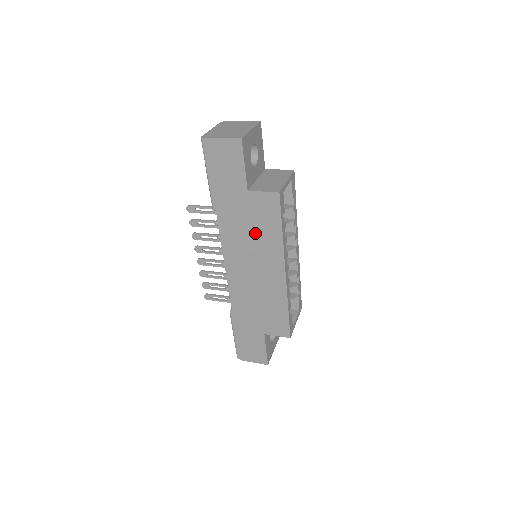
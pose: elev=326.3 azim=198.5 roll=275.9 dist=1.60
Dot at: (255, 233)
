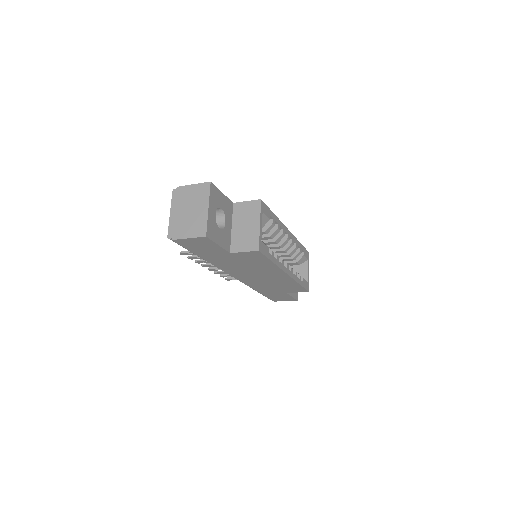
Dot at: (250, 265)
